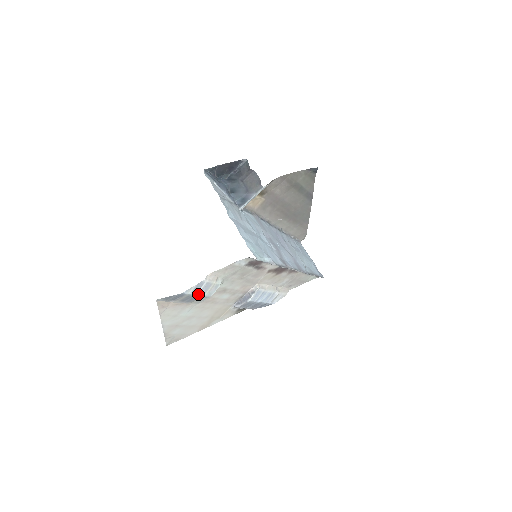
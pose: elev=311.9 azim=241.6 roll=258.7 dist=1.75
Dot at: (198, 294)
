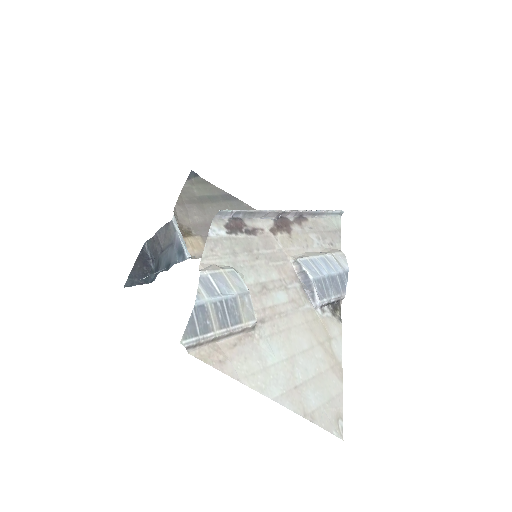
Dot at: (224, 296)
